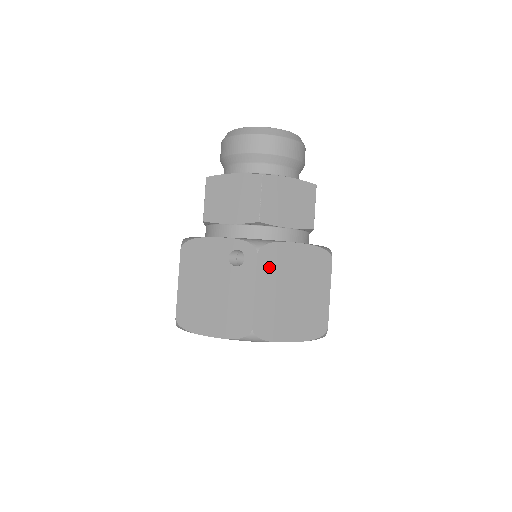
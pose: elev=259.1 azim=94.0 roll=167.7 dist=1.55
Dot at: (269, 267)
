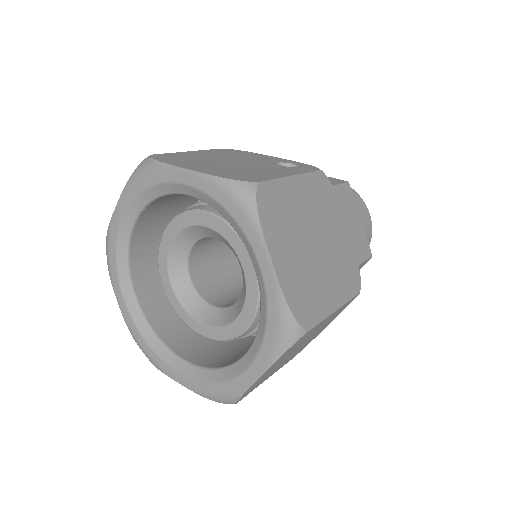
Dot at: (317, 192)
